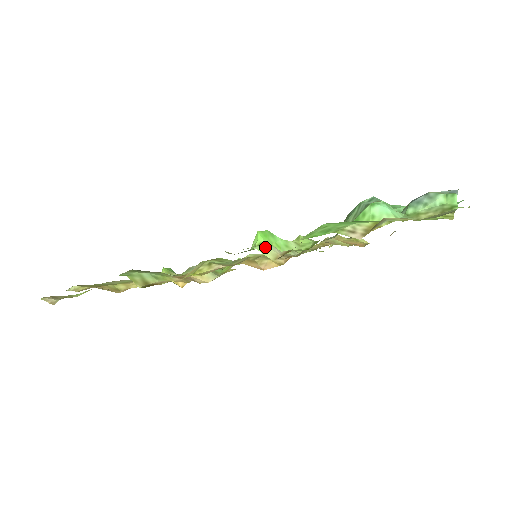
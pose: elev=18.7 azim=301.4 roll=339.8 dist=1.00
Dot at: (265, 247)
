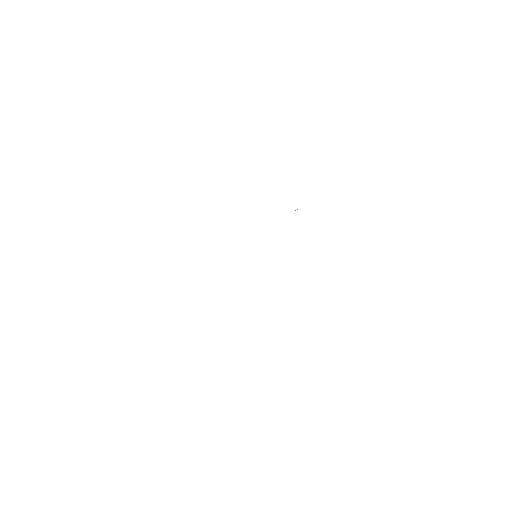
Dot at: occluded
